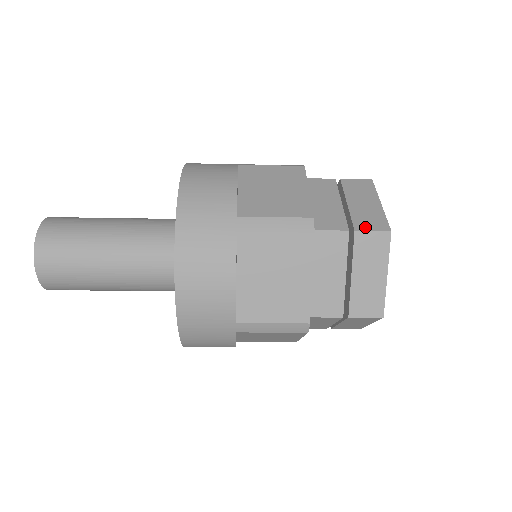
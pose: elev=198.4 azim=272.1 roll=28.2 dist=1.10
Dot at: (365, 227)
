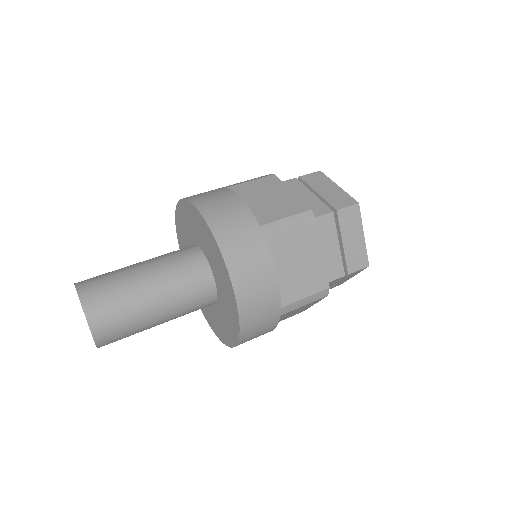
Dot at: (341, 205)
